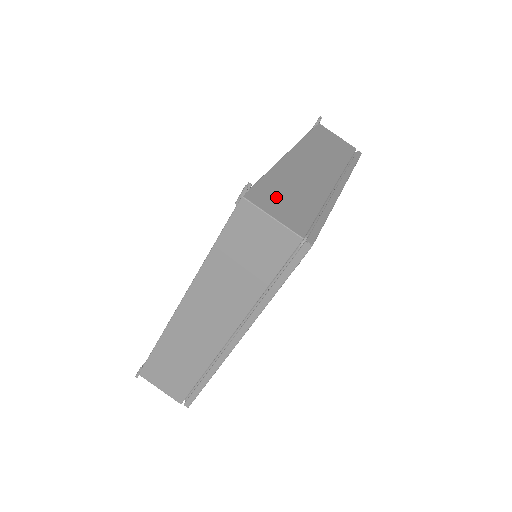
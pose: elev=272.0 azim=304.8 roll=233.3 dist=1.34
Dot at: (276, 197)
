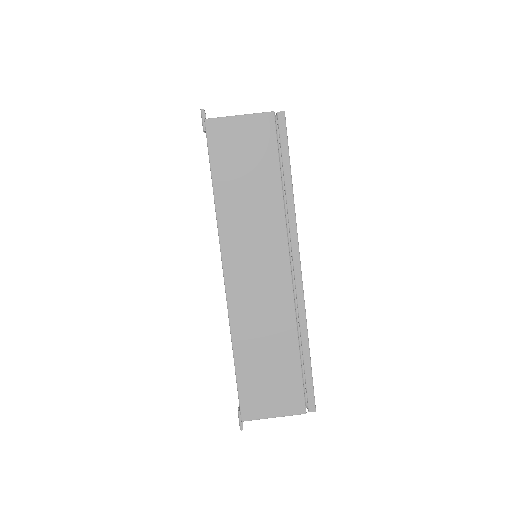
Dot at: occluded
